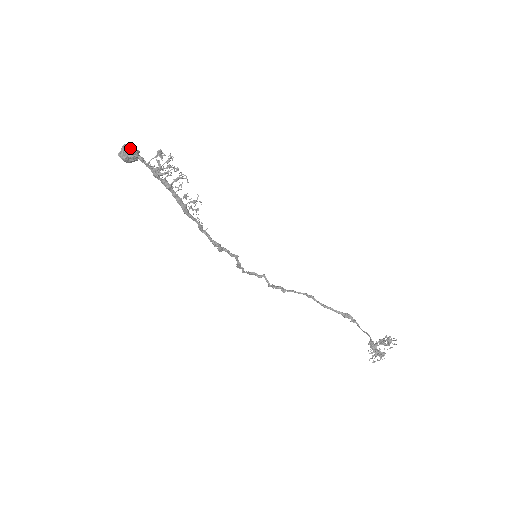
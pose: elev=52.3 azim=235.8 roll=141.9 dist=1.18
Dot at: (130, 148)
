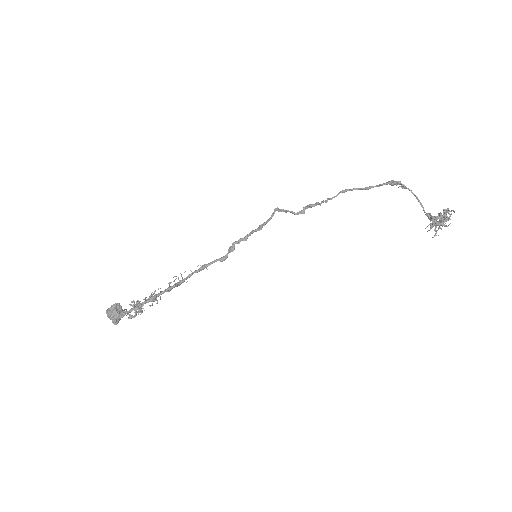
Dot at: (111, 318)
